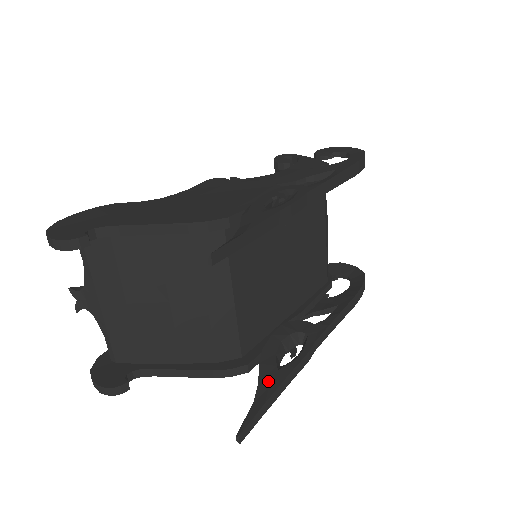
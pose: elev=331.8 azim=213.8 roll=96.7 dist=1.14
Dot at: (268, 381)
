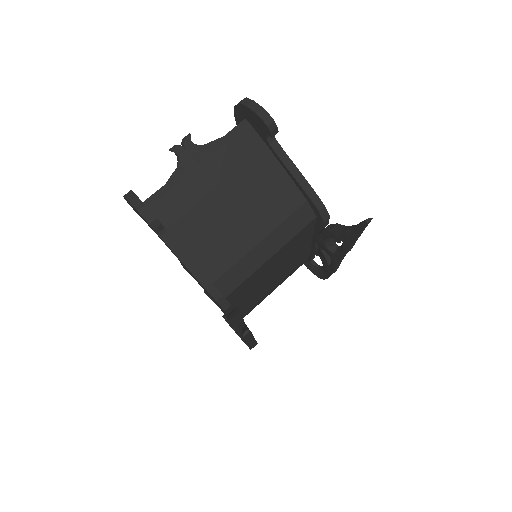
Dot at: occluded
